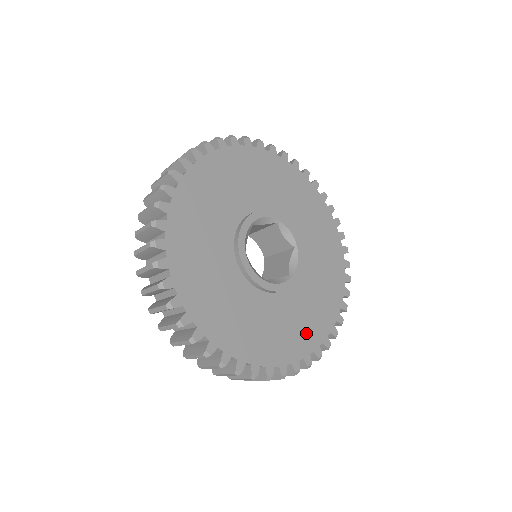
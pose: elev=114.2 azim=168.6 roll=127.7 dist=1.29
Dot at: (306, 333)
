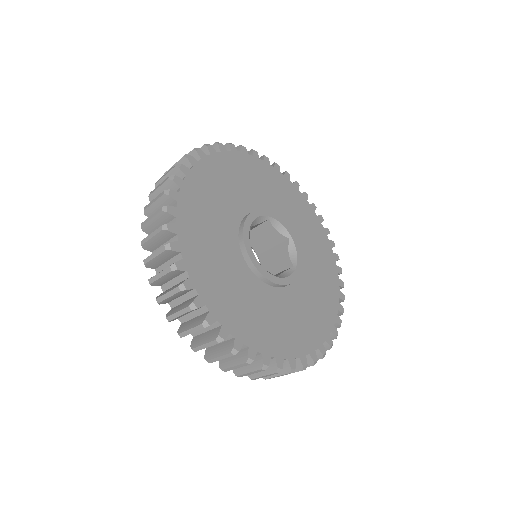
Dot at: (264, 332)
